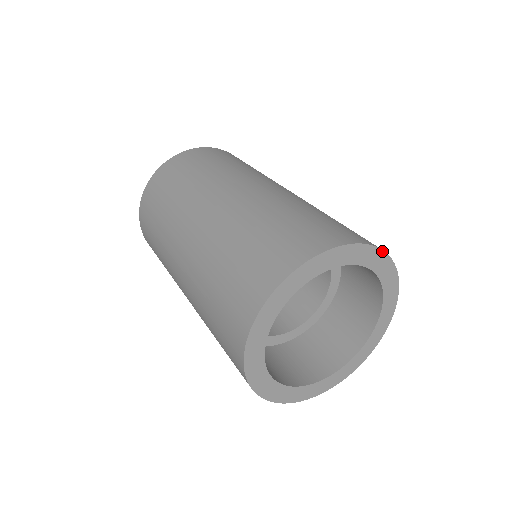
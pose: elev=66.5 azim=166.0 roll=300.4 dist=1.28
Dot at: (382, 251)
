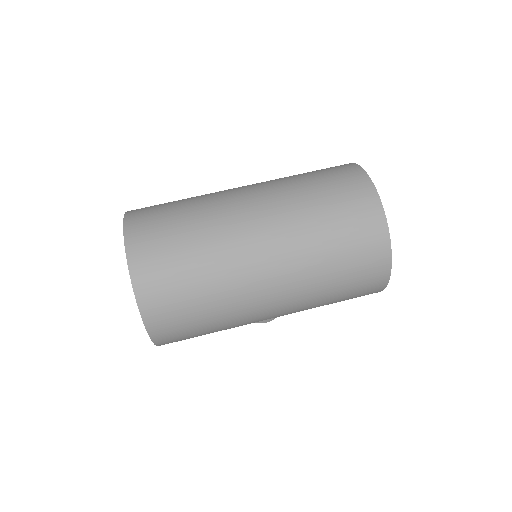
Dot at: occluded
